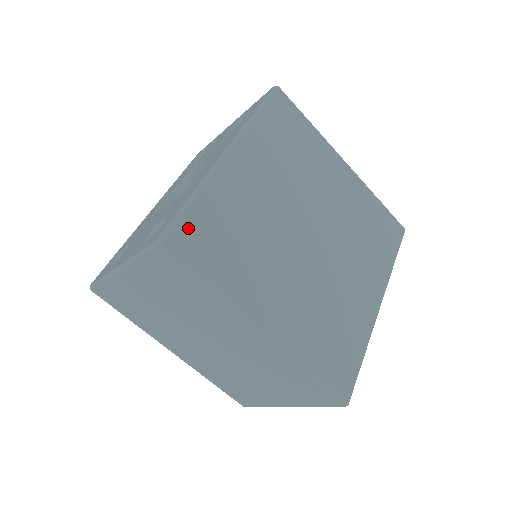
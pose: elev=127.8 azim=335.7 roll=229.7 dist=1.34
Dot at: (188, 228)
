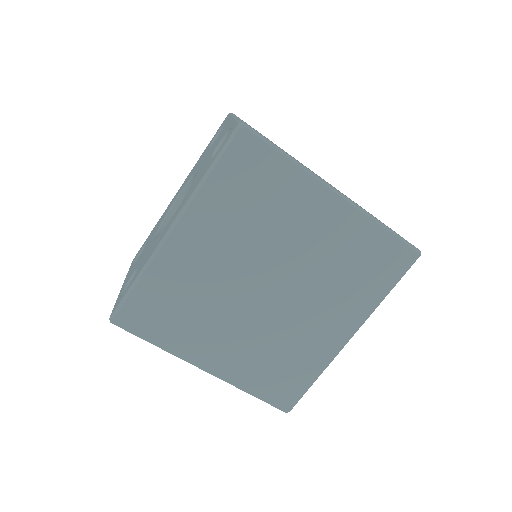
Dot at: (134, 307)
